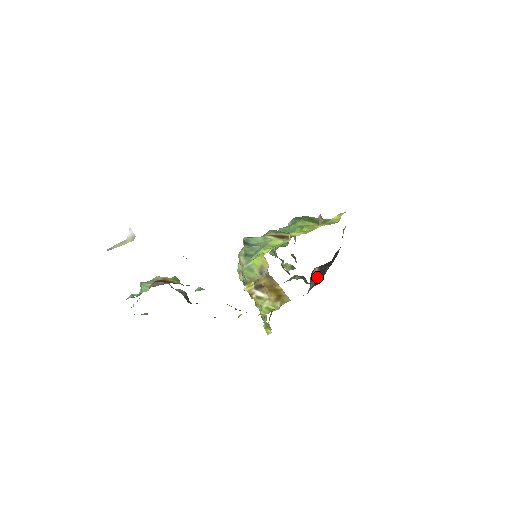
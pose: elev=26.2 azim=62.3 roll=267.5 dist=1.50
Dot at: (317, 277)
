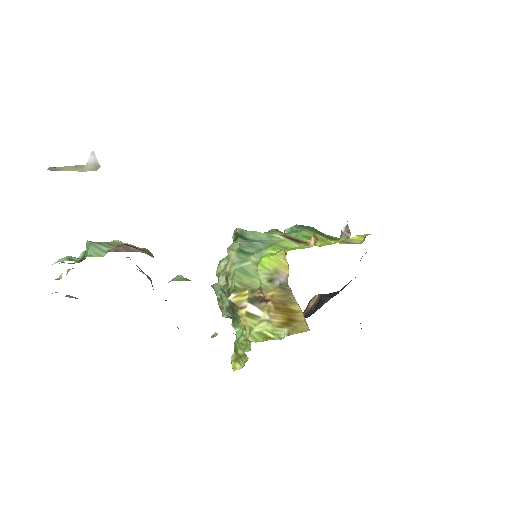
Dot at: (312, 308)
